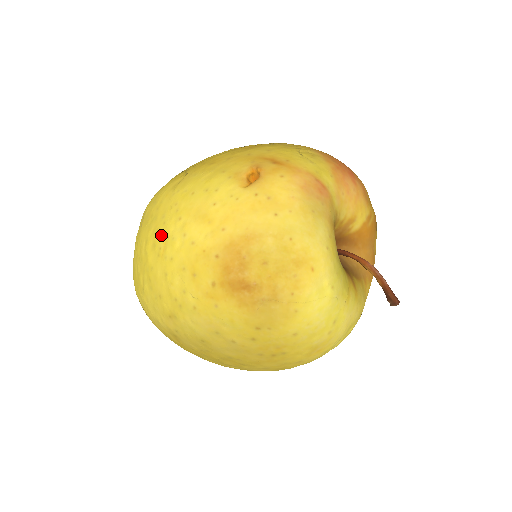
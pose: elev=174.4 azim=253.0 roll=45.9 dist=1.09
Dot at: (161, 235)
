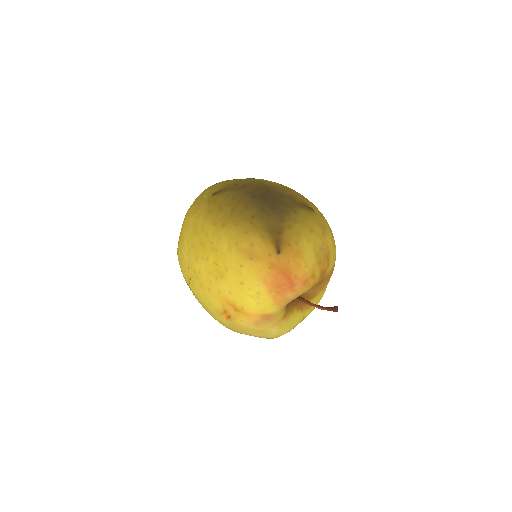
Dot at: occluded
